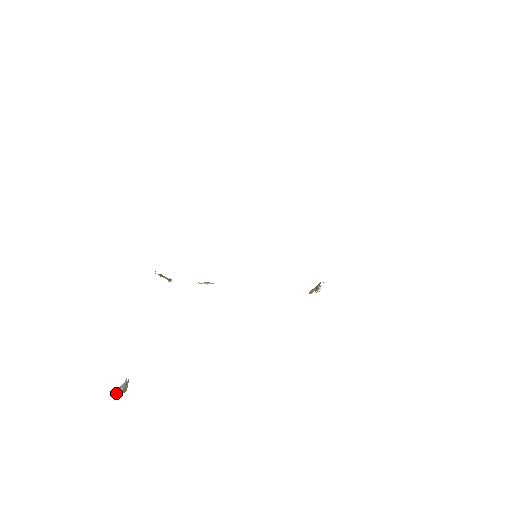
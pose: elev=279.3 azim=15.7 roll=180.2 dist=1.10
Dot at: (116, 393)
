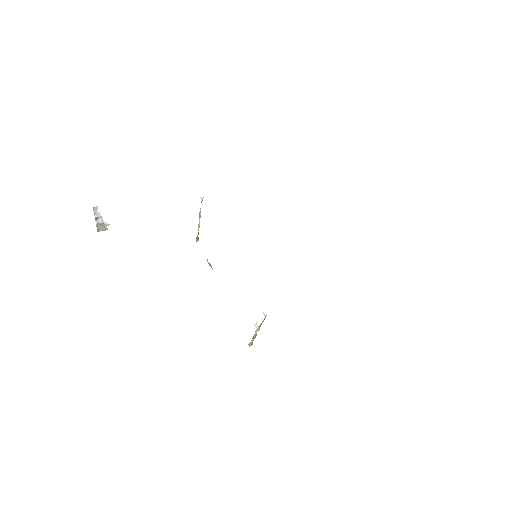
Dot at: (96, 213)
